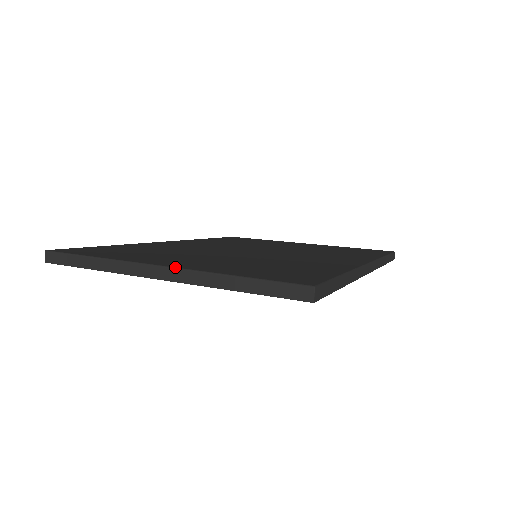
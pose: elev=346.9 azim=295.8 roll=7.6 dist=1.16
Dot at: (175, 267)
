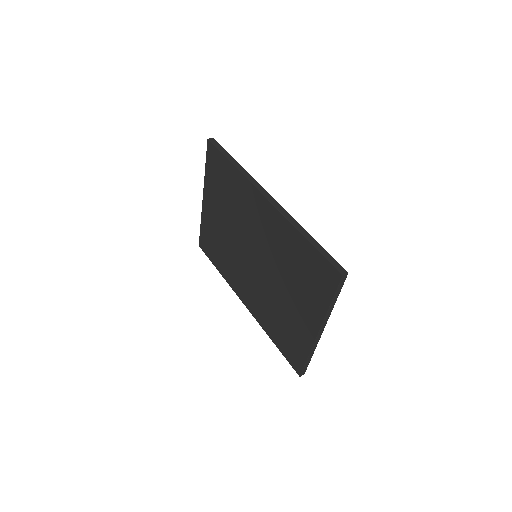
Dot at: occluded
